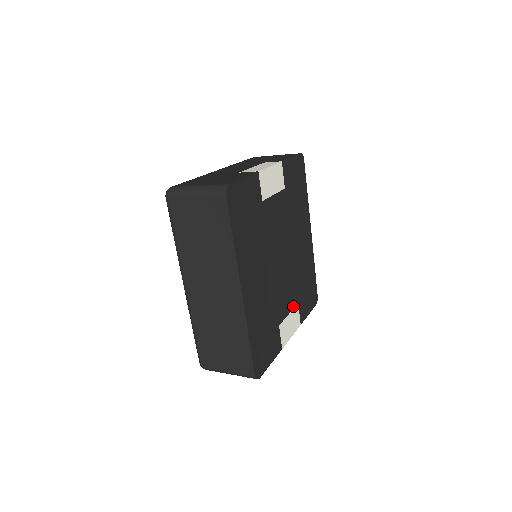
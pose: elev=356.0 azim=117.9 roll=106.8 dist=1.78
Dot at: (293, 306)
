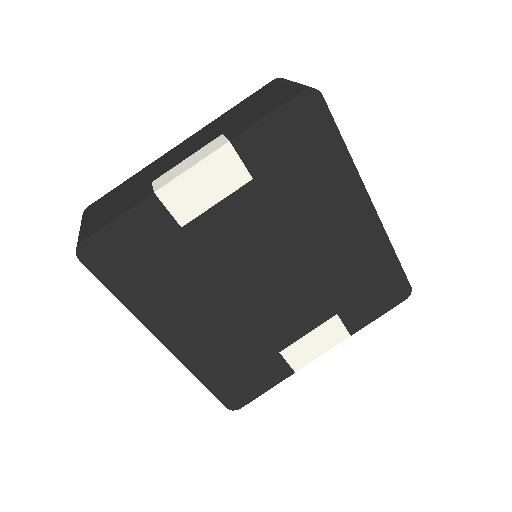
Dot at: (321, 321)
